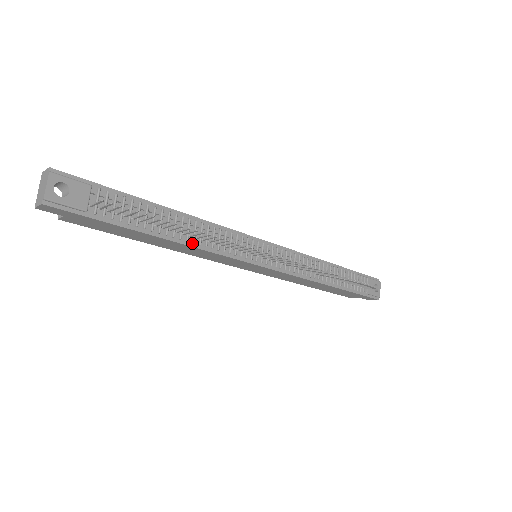
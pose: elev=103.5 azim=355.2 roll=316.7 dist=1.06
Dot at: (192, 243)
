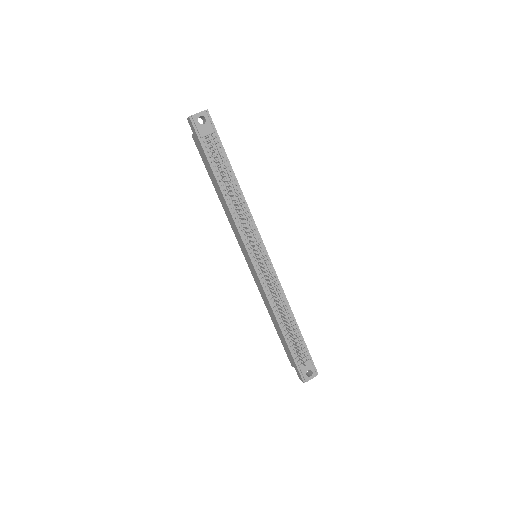
Dot at: (229, 204)
